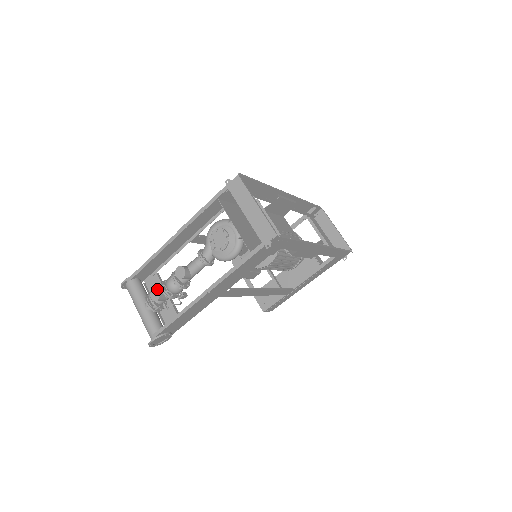
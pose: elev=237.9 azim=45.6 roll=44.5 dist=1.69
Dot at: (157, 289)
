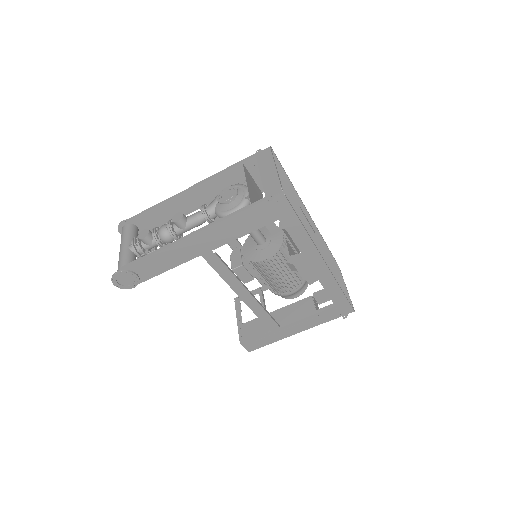
Dot at: occluded
